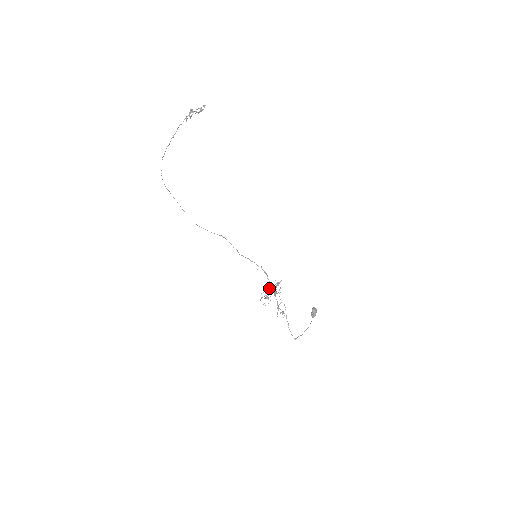
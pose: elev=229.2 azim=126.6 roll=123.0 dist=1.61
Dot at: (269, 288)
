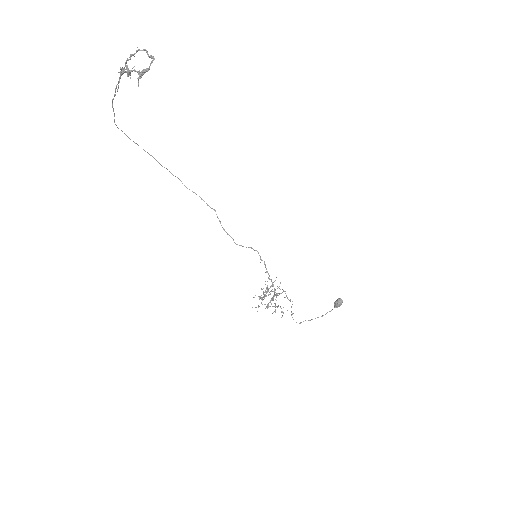
Dot at: (269, 288)
